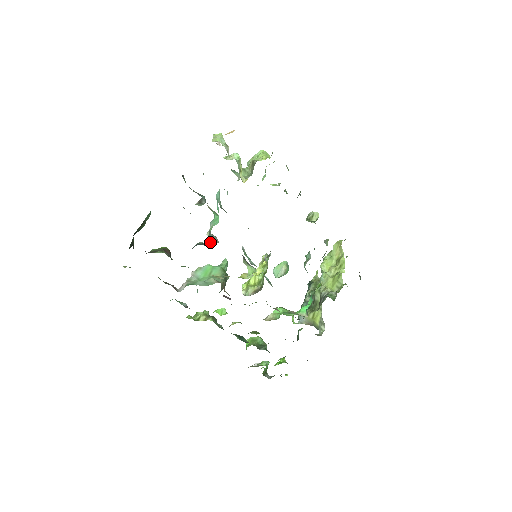
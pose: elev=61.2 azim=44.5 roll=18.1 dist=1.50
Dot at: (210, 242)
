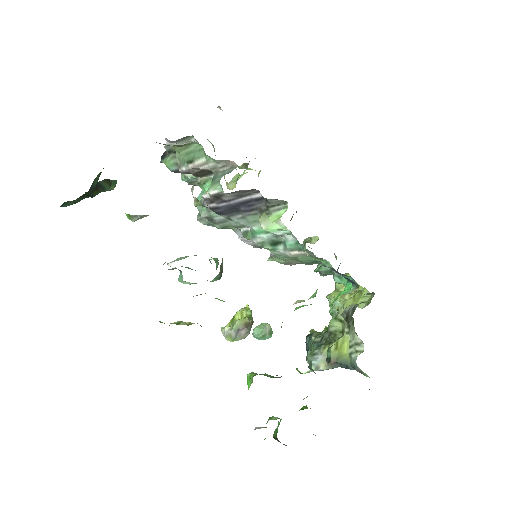
Dot at: (220, 175)
